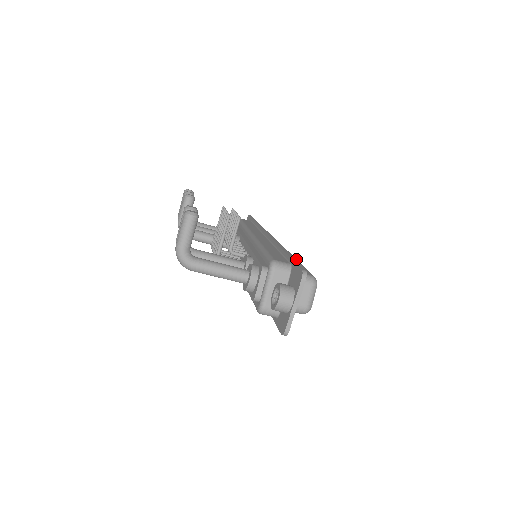
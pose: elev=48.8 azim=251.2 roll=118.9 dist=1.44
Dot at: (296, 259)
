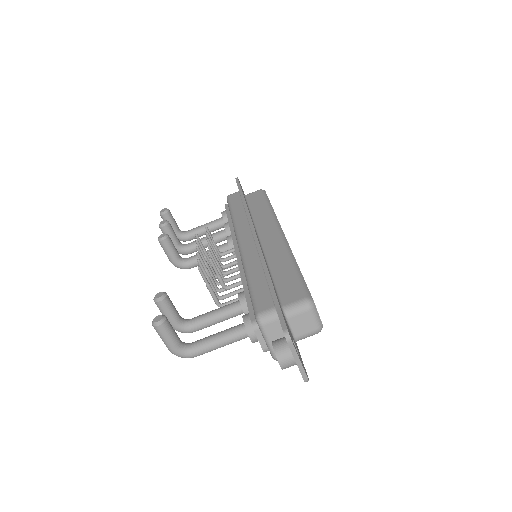
Dot at: (289, 257)
